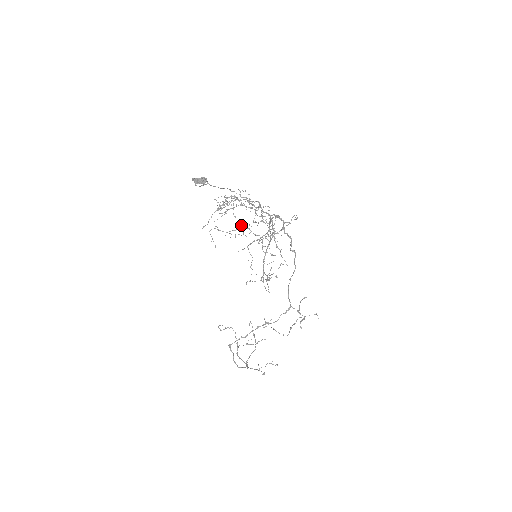
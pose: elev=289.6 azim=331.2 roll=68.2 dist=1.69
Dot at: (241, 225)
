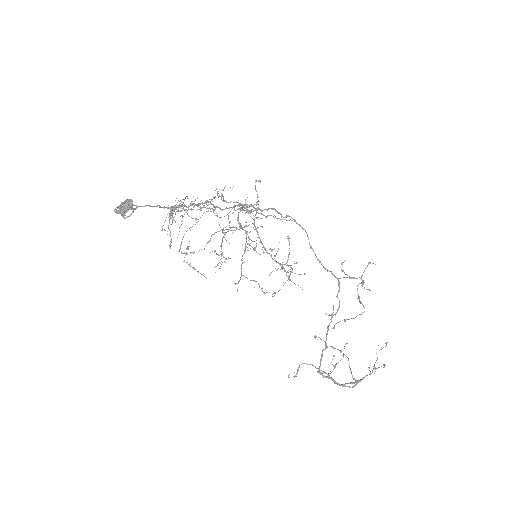
Dot at: (214, 251)
